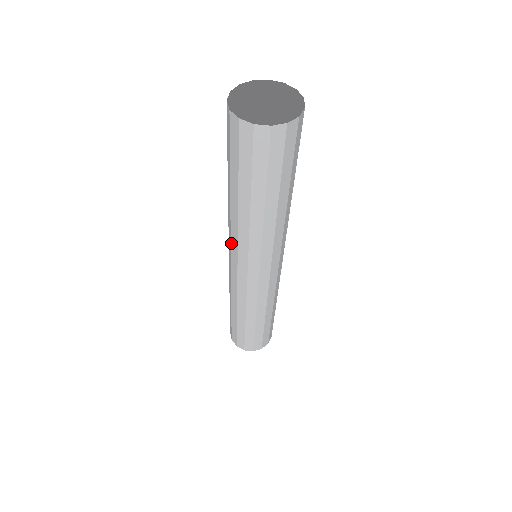
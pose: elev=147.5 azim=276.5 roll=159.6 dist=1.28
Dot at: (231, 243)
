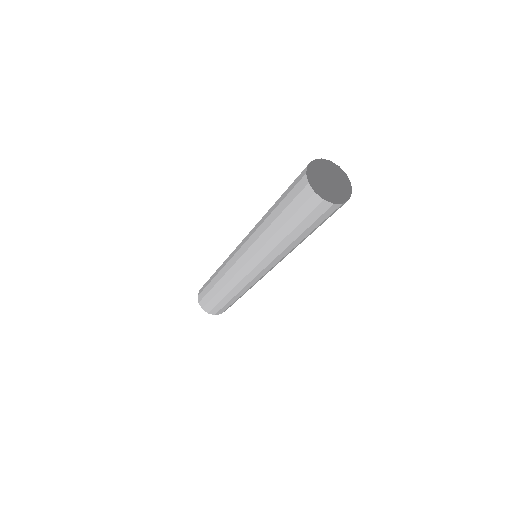
Dot at: (249, 248)
